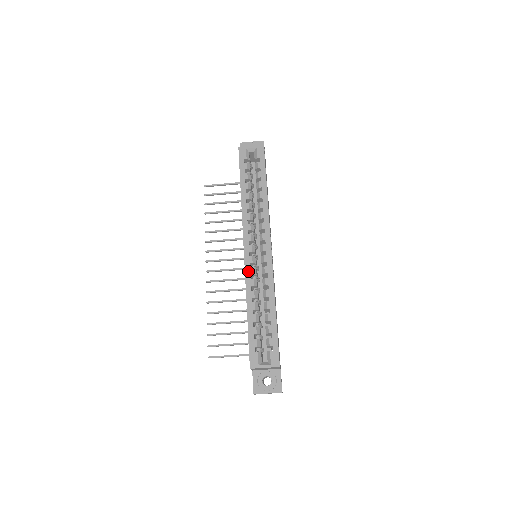
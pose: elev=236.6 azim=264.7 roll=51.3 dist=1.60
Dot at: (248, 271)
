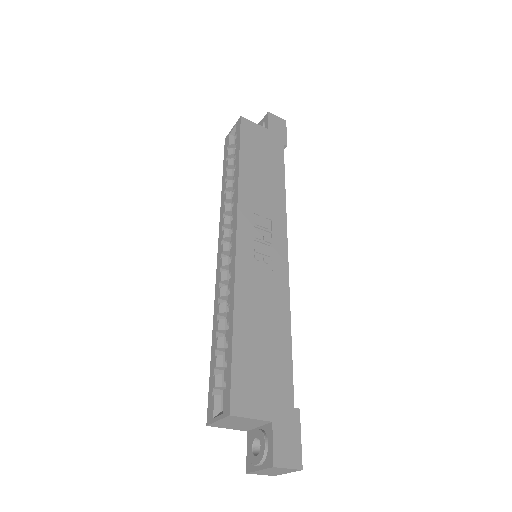
Dot at: (218, 279)
